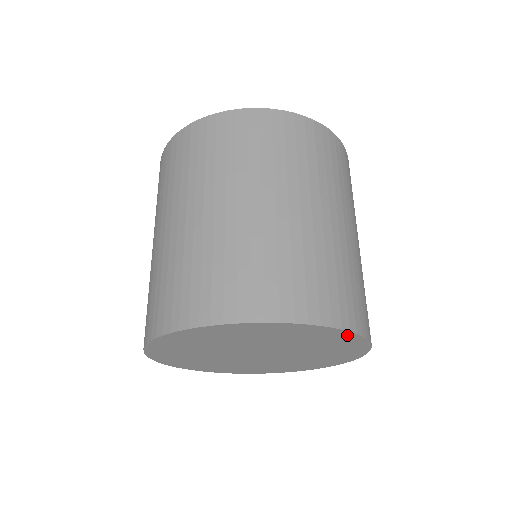
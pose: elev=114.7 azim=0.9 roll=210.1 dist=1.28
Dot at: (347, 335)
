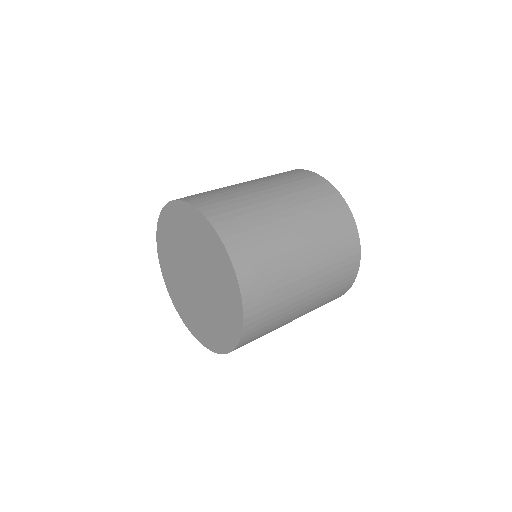
Dot at: (229, 263)
